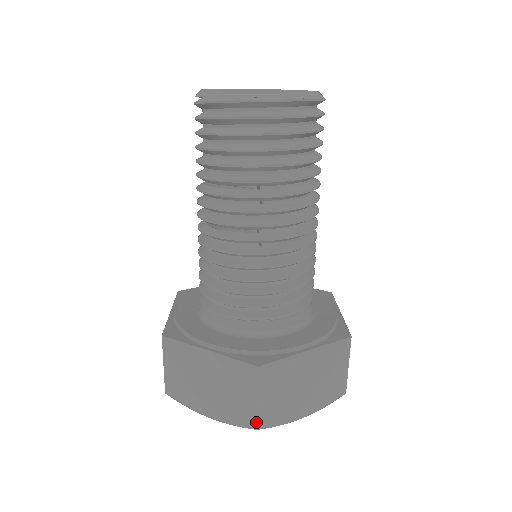
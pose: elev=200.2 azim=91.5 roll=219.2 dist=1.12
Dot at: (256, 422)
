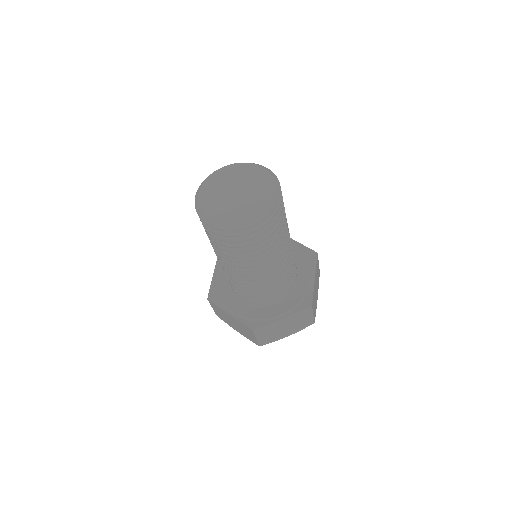
Dot at: (258, 344)
